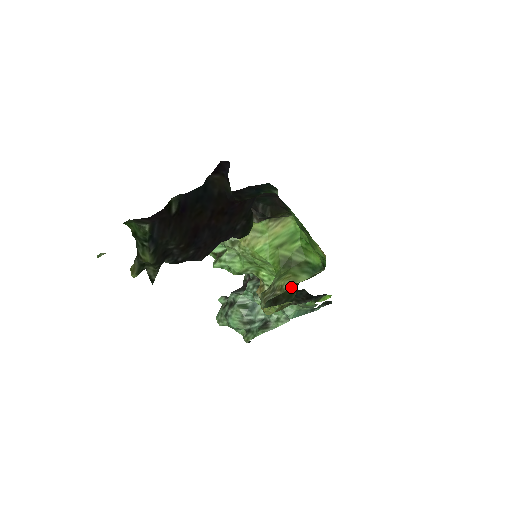
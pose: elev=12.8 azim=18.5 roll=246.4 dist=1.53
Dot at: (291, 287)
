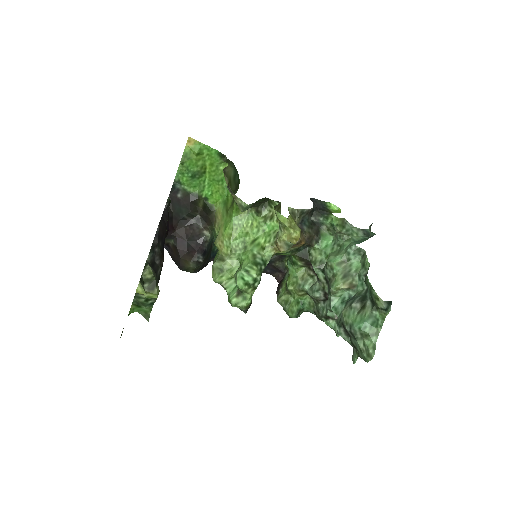
Dot at: (261, 200)
